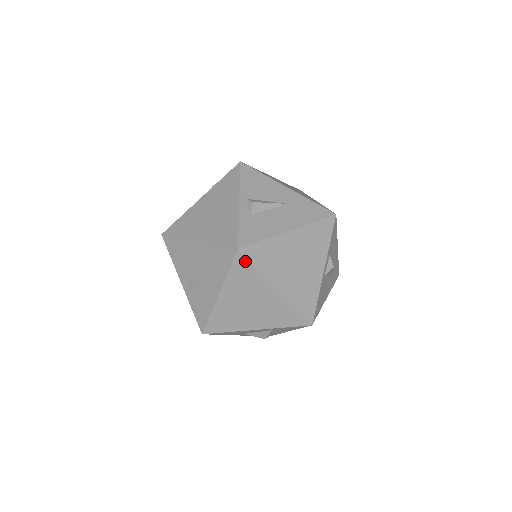
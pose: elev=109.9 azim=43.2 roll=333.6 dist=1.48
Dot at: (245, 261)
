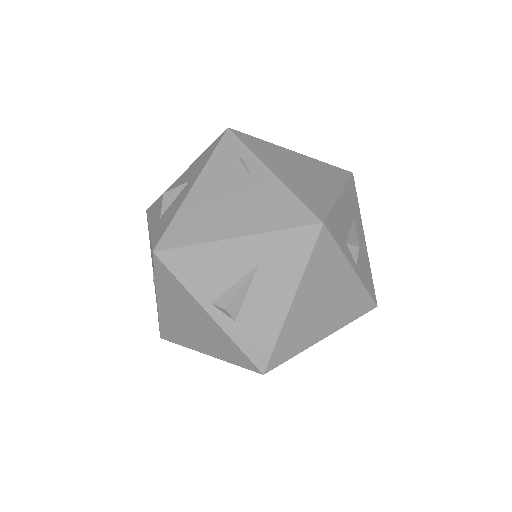
Dot at: (277, 366)
